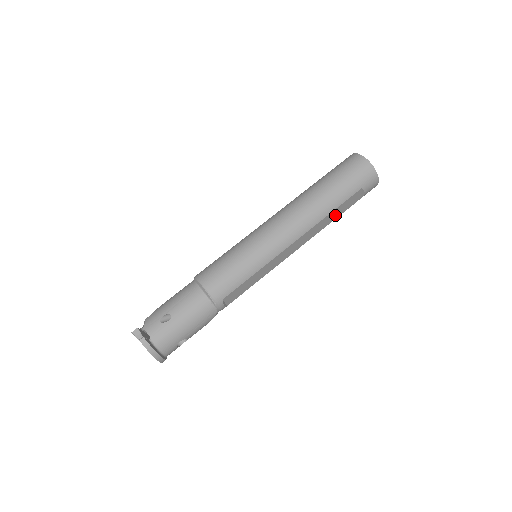
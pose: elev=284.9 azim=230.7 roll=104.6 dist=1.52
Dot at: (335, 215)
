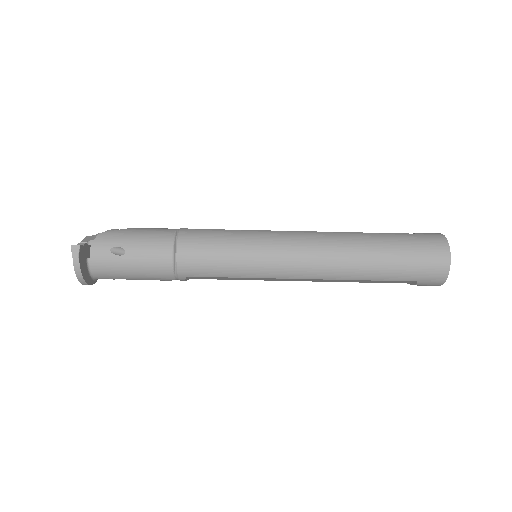
Dot at: (367, 281)
